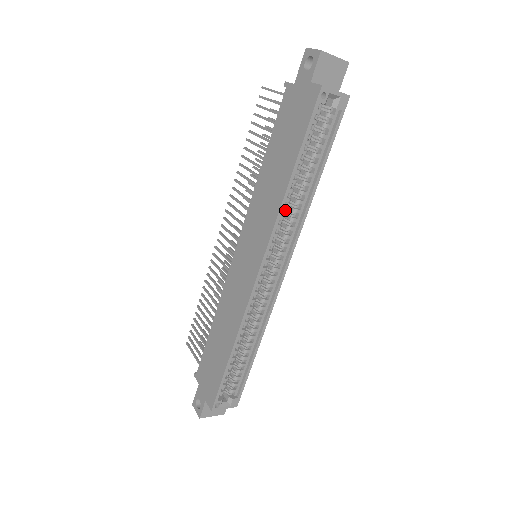
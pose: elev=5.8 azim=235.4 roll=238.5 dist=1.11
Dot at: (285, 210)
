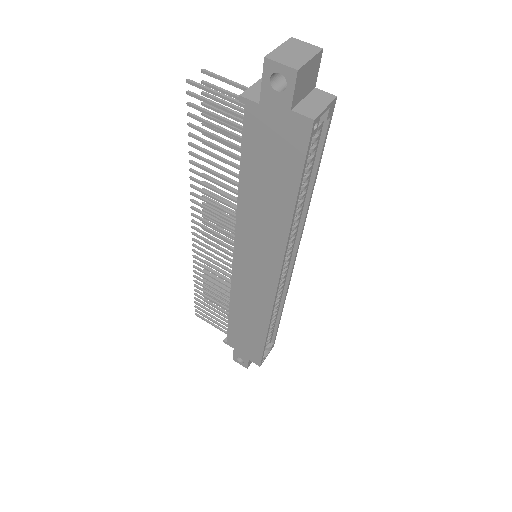
Dot at: occluded
